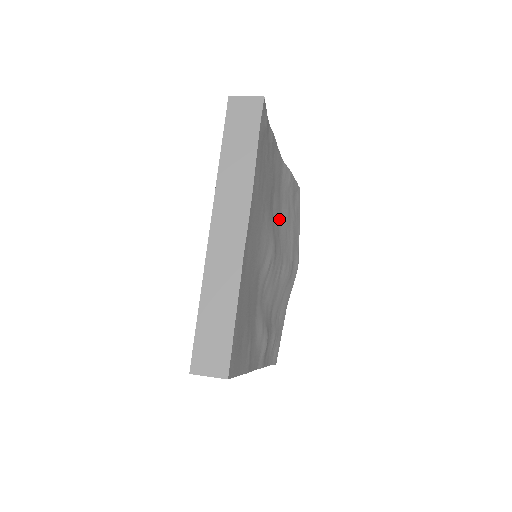
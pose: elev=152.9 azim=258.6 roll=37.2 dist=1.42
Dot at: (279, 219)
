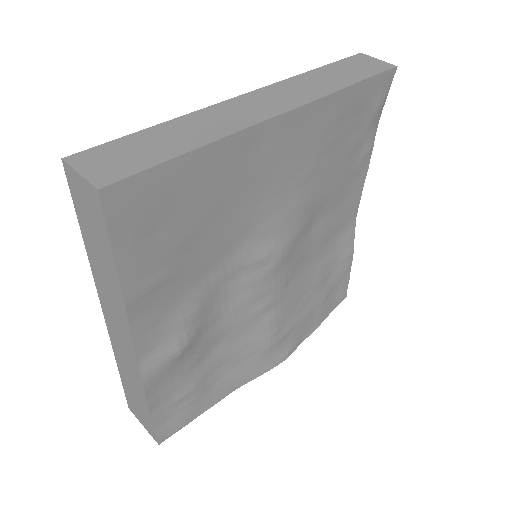
Dot at: (310, 258)
